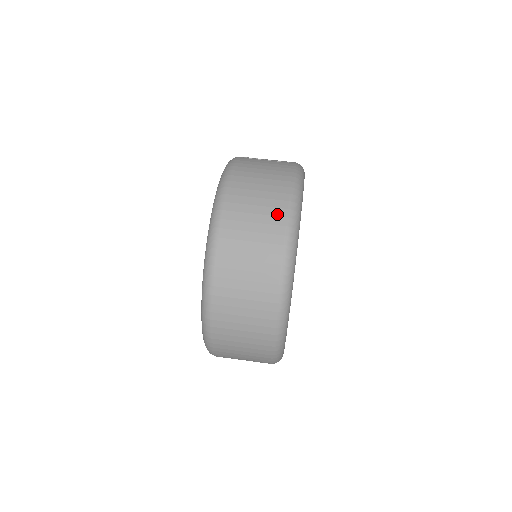
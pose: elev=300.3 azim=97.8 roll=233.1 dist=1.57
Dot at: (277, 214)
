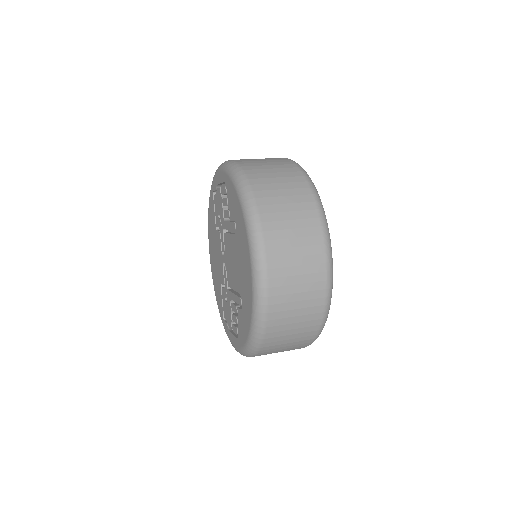
Dot at: (297, 180)
